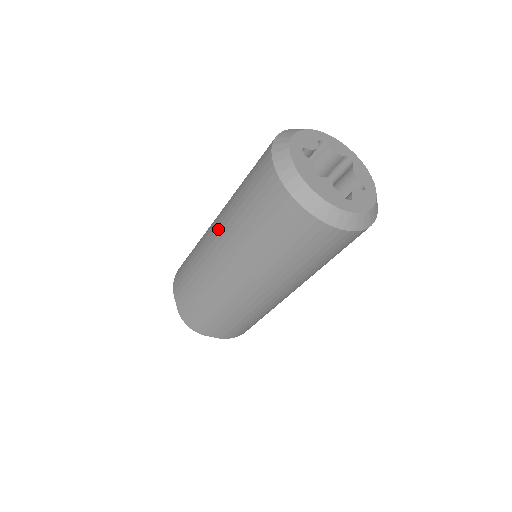
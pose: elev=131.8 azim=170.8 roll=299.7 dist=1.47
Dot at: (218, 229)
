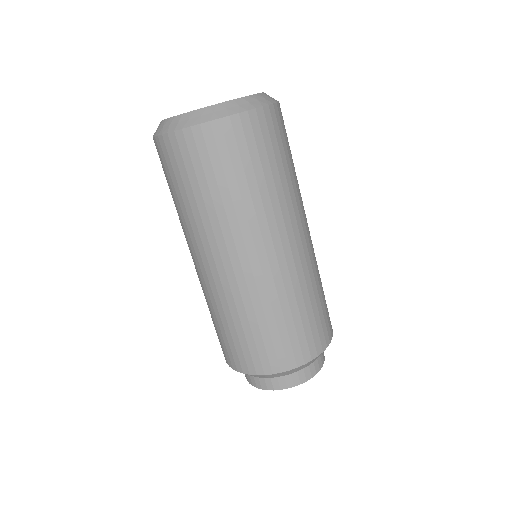
Dot at: (201, 252)
